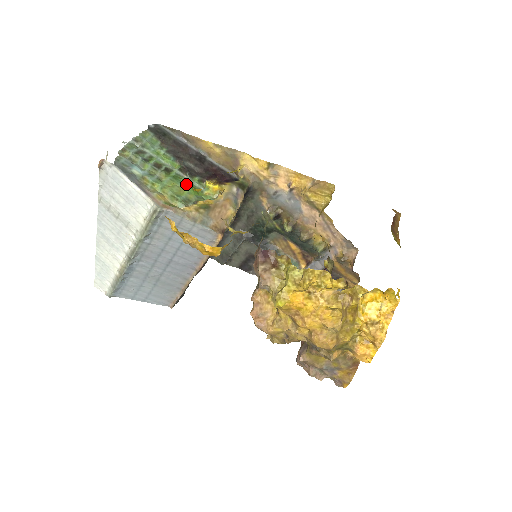
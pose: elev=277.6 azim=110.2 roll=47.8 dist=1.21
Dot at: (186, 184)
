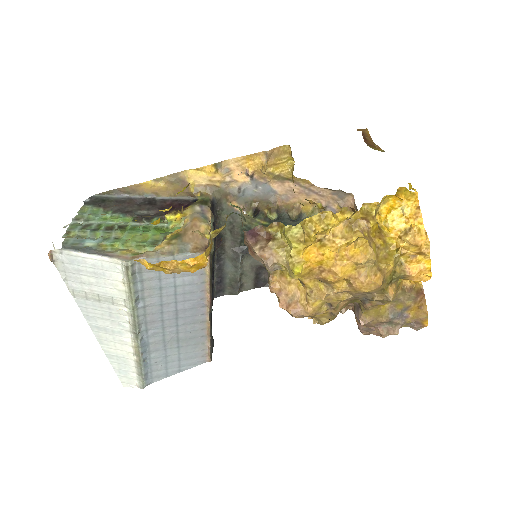
Dot at: (147, 230)
